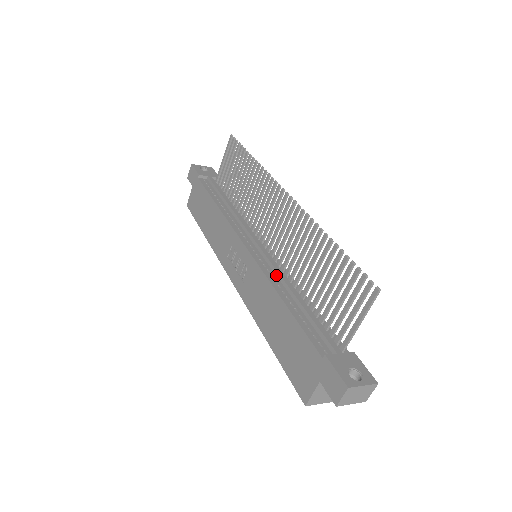
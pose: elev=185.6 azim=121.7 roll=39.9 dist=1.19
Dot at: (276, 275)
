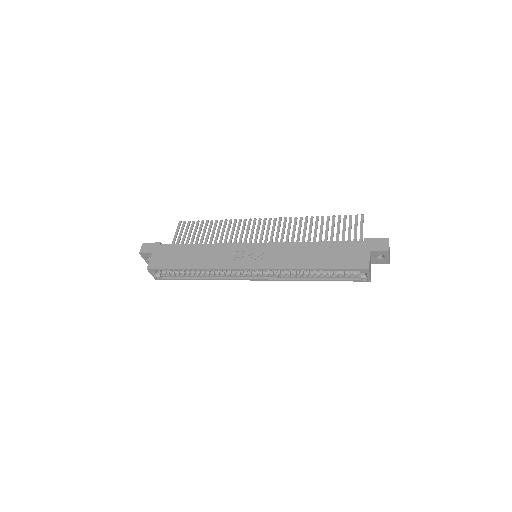
Dot at: occluded
